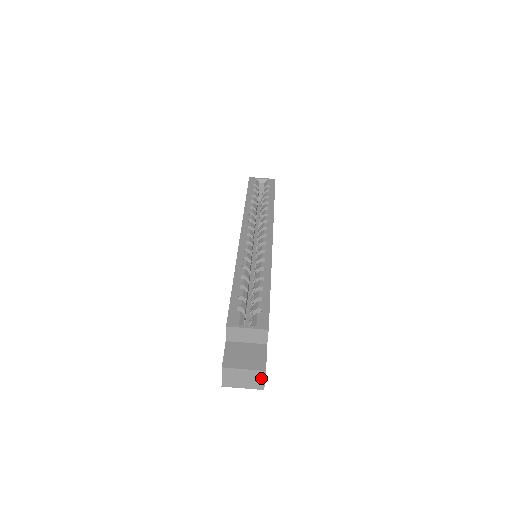
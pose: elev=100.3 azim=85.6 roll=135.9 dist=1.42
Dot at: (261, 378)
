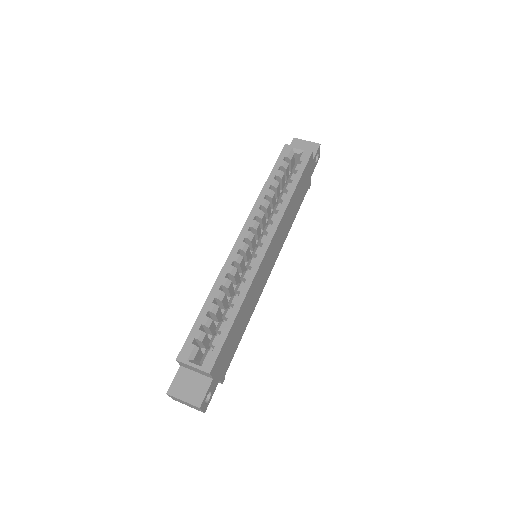
Dot at: (199, 409)
